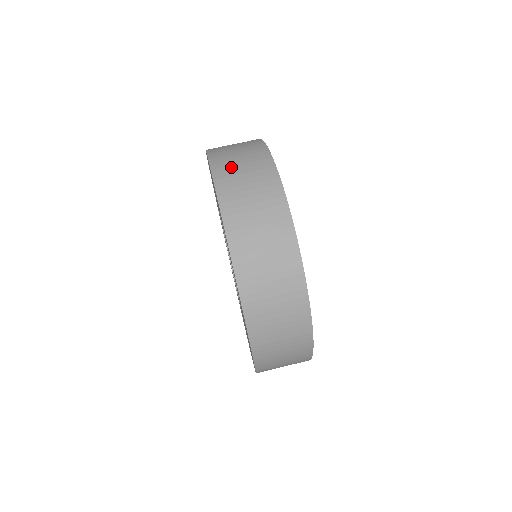
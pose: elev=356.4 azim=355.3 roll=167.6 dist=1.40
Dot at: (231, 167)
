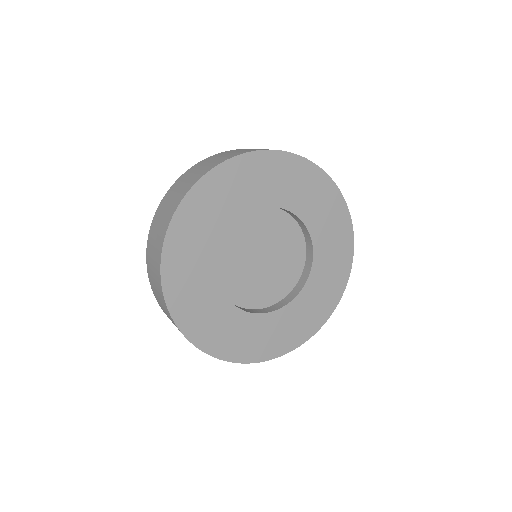
Dot at: (231, 151)
